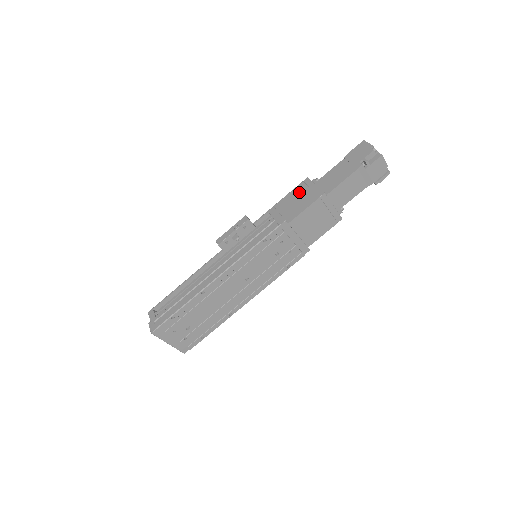
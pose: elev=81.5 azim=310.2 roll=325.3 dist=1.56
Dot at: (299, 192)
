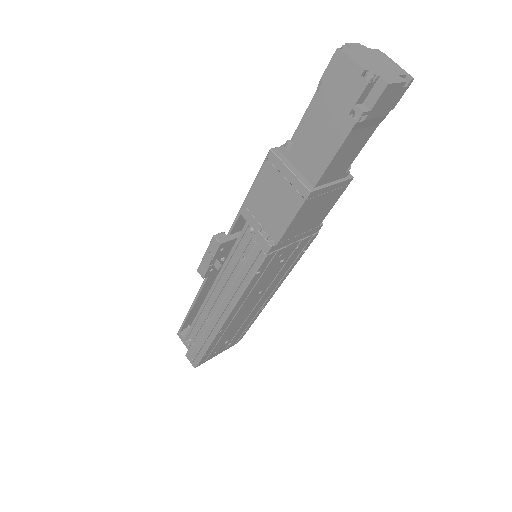
Dot at: (269, 183)
